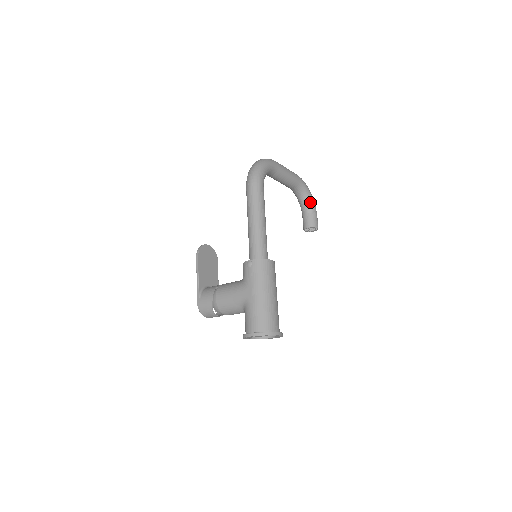
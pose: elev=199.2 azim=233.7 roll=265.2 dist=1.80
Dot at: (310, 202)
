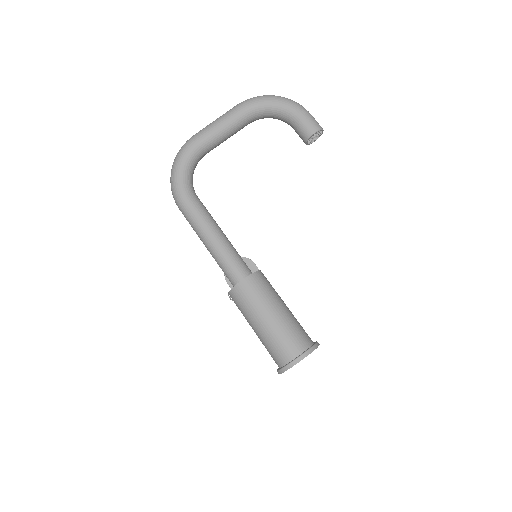
Dot at: (282, 111)
